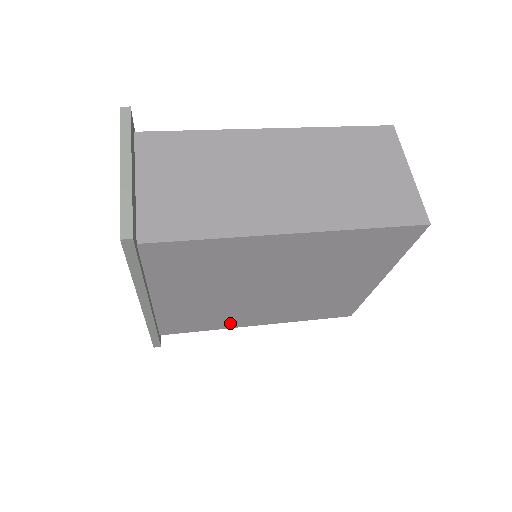
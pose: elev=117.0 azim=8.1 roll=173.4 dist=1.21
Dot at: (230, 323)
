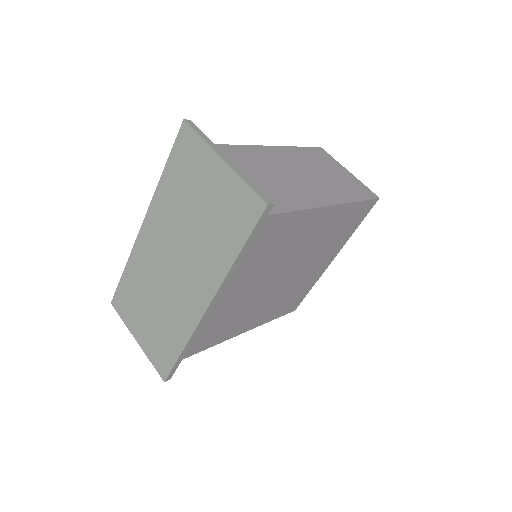
Dot at: (229, 333)
